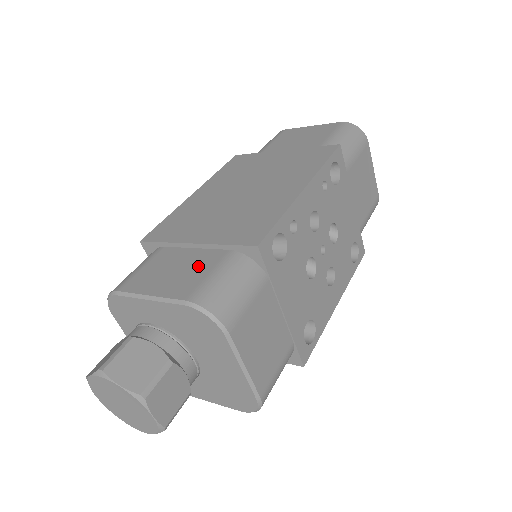
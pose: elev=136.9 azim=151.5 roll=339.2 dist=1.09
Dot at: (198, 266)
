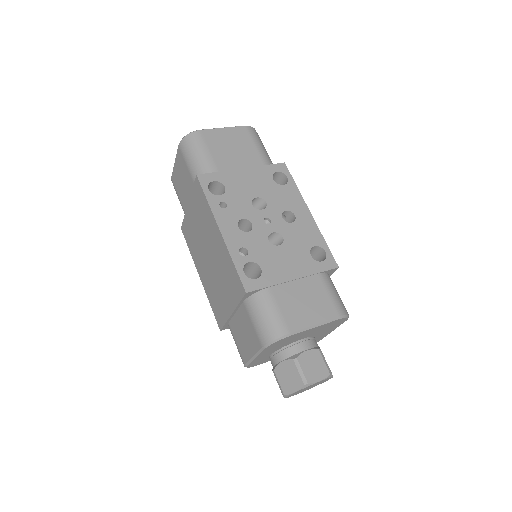
Dot at: (246, 323)
